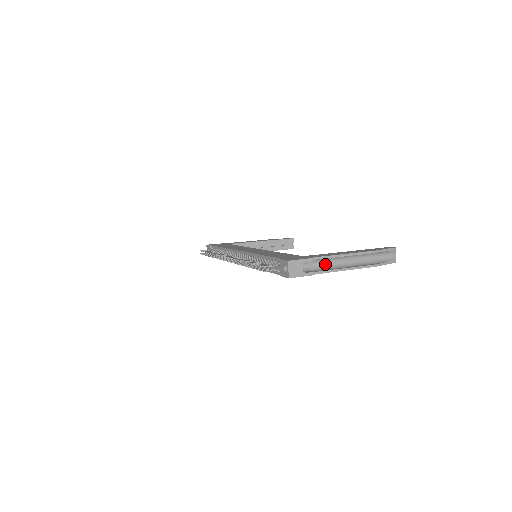
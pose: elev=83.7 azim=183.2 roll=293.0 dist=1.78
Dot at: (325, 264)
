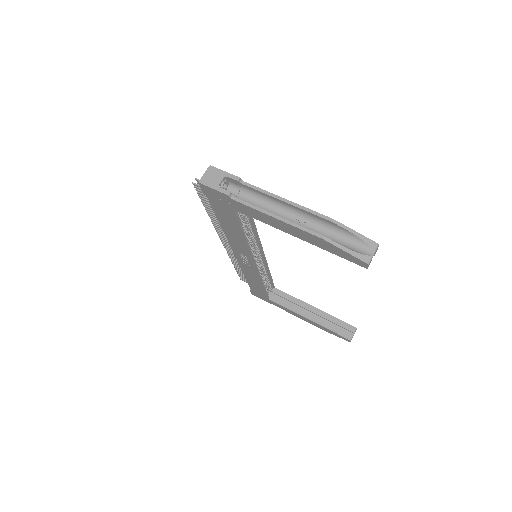
Dot at: (260, 206)
